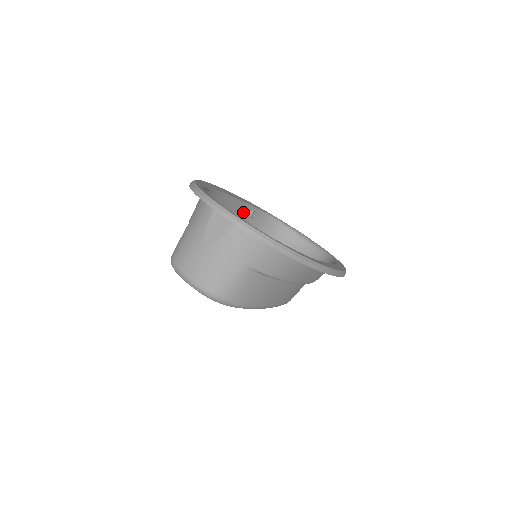
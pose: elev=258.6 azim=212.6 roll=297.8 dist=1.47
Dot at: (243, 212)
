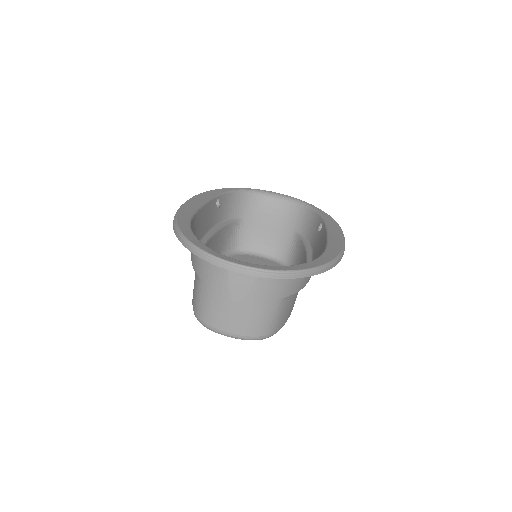
Dot at: (212, 209)
